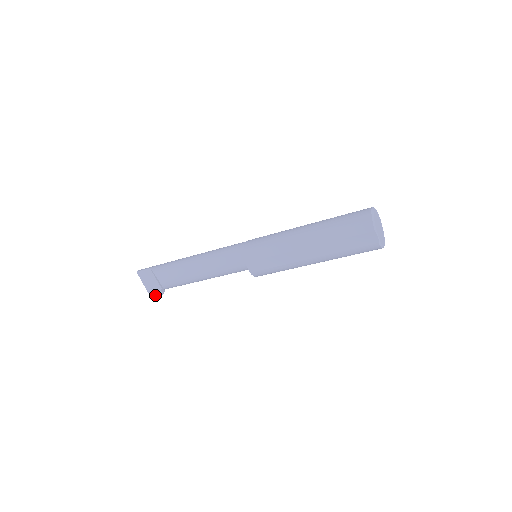
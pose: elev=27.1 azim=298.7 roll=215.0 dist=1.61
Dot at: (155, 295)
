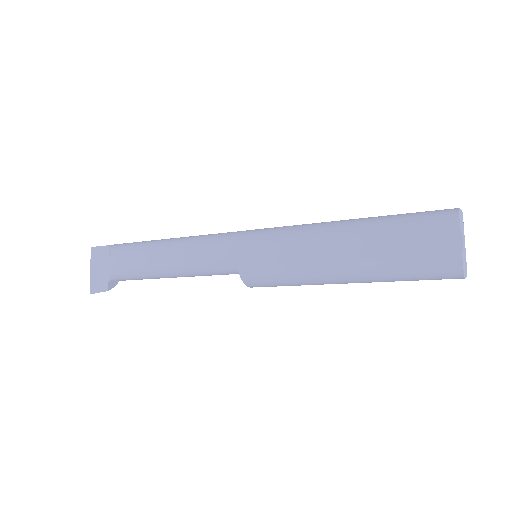
Dot at: (97, 289)
